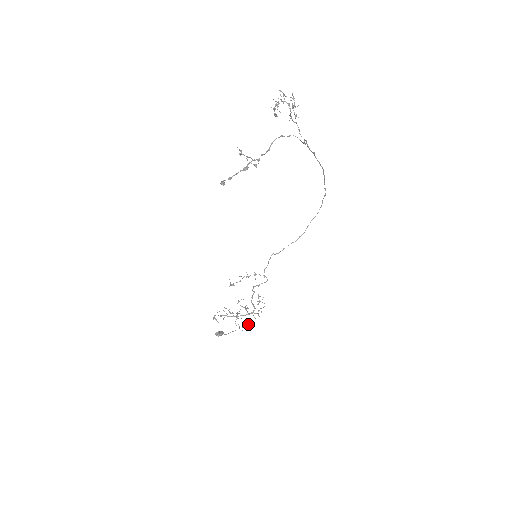
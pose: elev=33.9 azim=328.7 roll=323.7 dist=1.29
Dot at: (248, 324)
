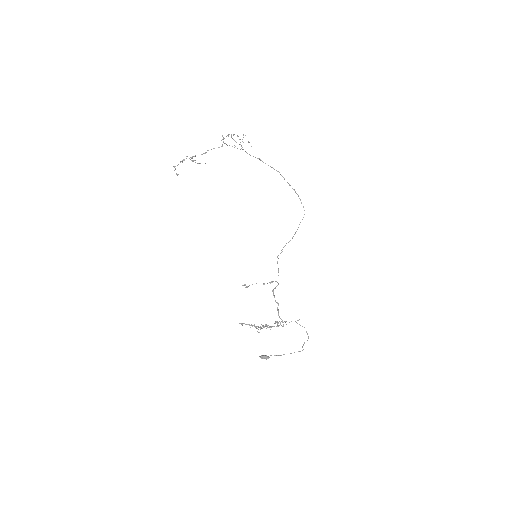
Dot at: (294, 352)
